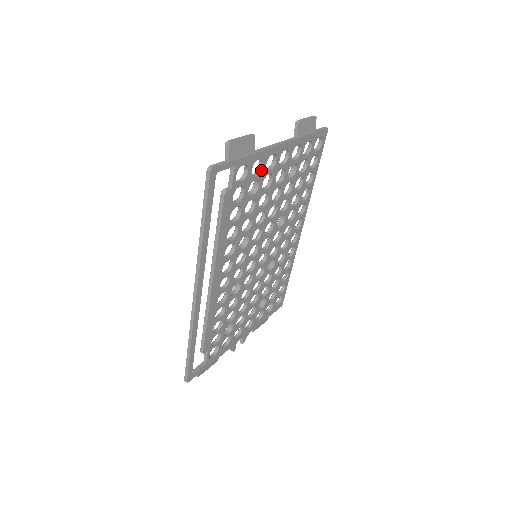
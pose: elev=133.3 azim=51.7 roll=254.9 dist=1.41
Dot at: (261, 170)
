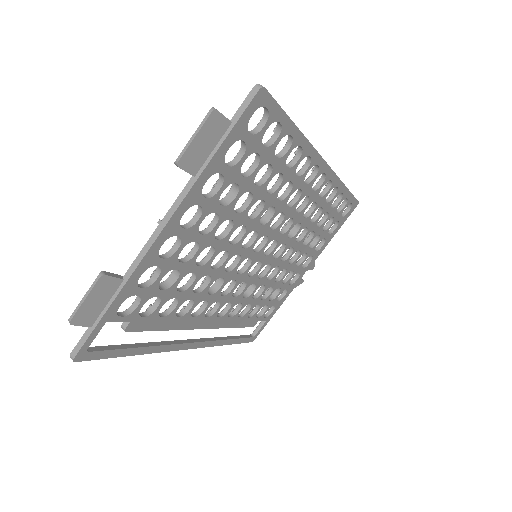
Dot at: (160, 267)
